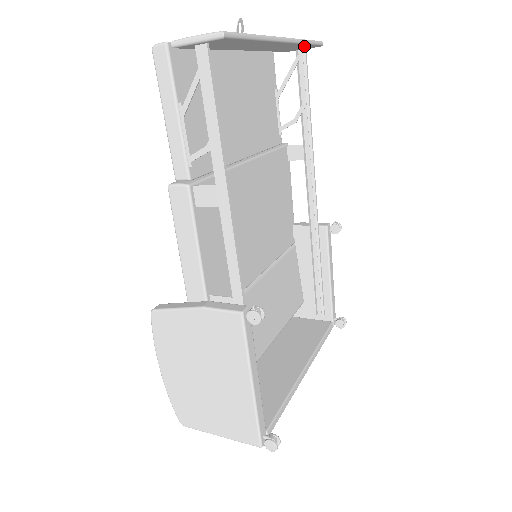
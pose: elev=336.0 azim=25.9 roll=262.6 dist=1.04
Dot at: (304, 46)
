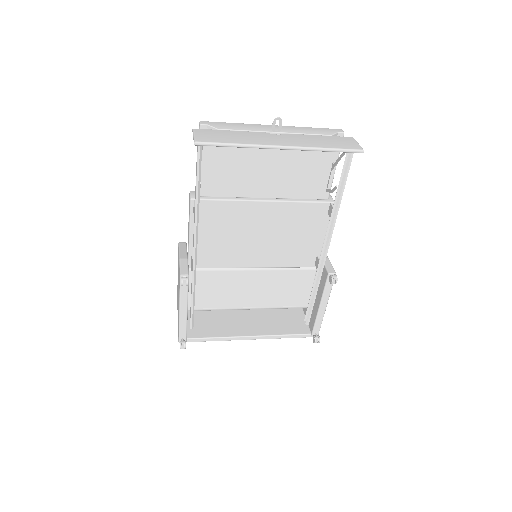
Dot at: (334, 150)
